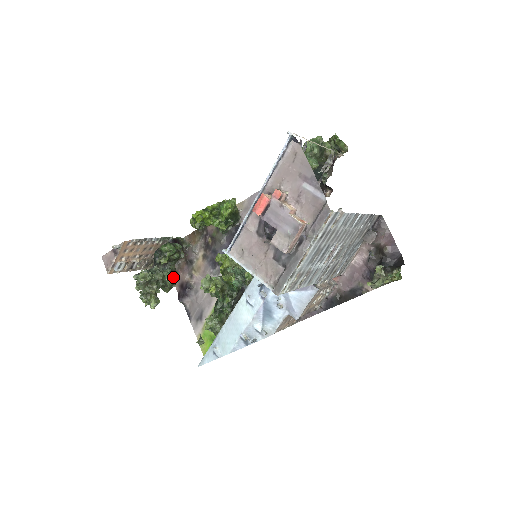
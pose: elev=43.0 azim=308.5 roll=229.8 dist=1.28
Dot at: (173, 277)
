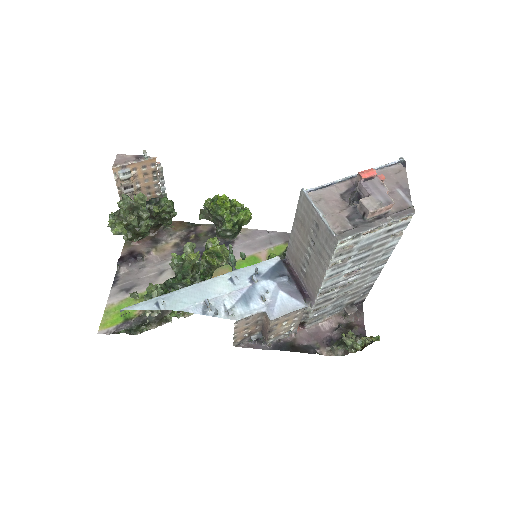
Dot at: occluded
